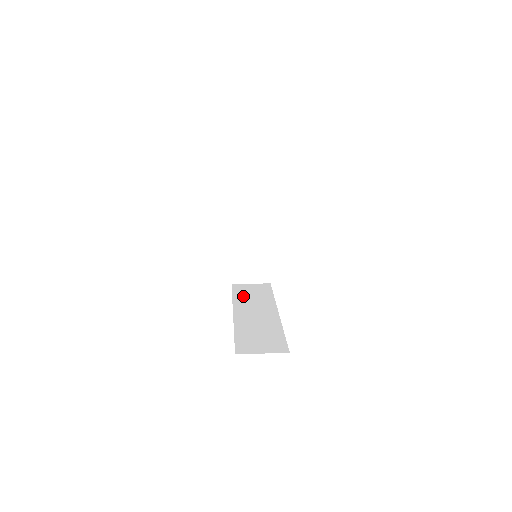
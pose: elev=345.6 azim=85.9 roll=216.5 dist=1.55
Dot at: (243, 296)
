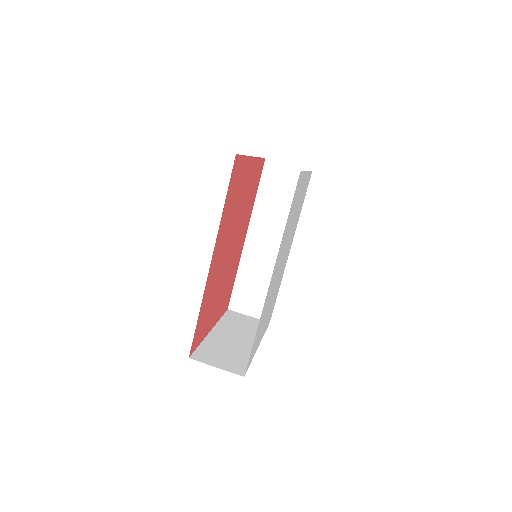
Dot at: (268, 200)
